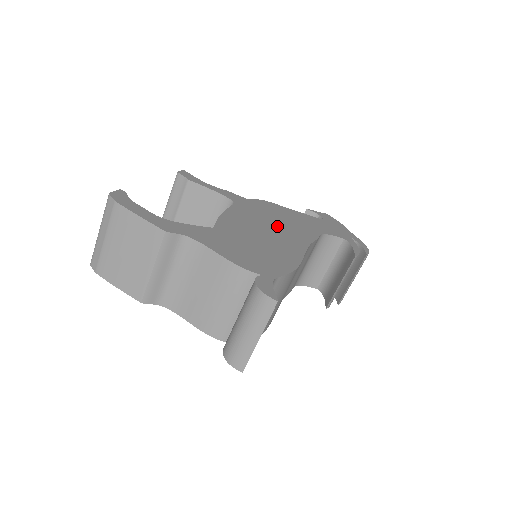
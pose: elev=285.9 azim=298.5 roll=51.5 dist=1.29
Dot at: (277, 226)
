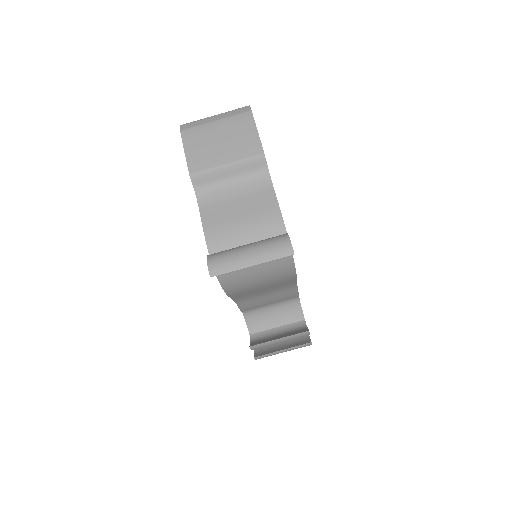
Dot at: occluded
